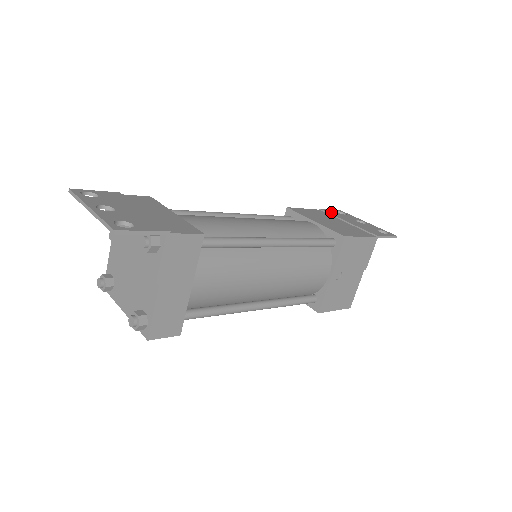
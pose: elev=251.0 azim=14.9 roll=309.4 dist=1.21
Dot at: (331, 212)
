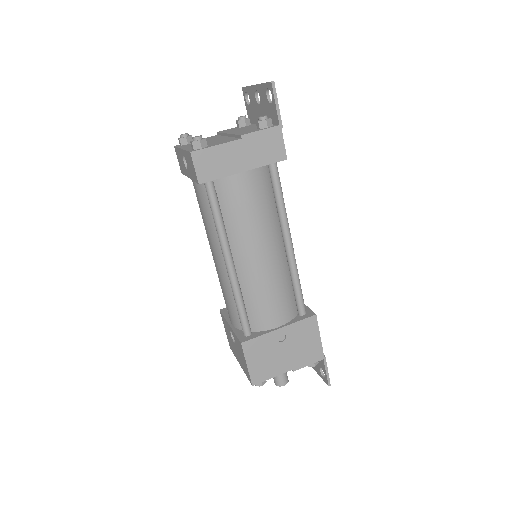
Dot at: occluded
